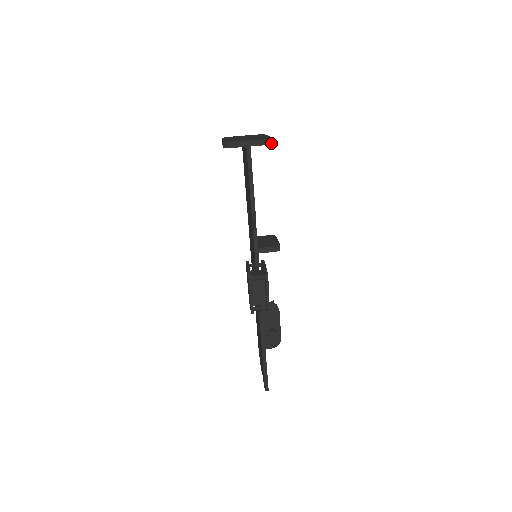
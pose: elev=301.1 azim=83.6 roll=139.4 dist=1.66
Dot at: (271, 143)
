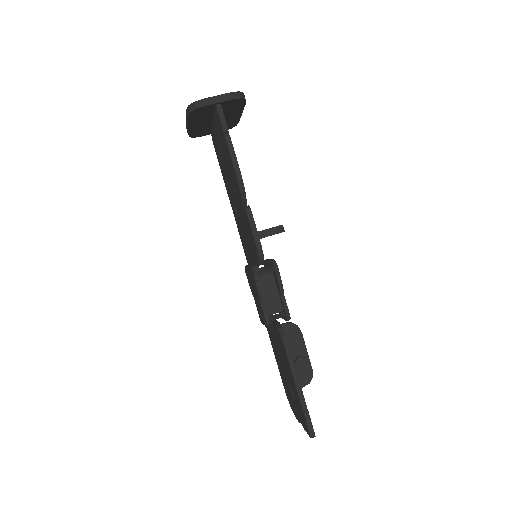
Dot at: (244, 98)
